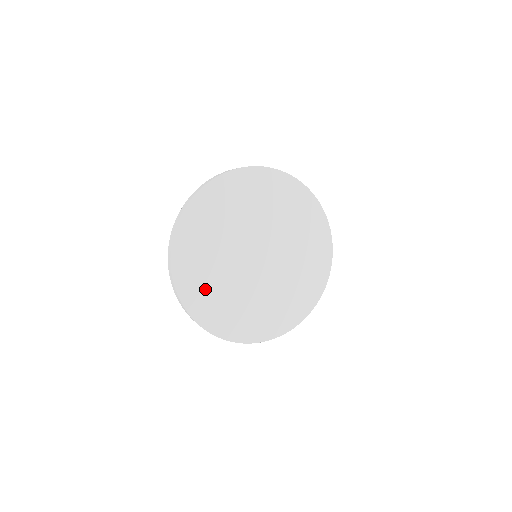
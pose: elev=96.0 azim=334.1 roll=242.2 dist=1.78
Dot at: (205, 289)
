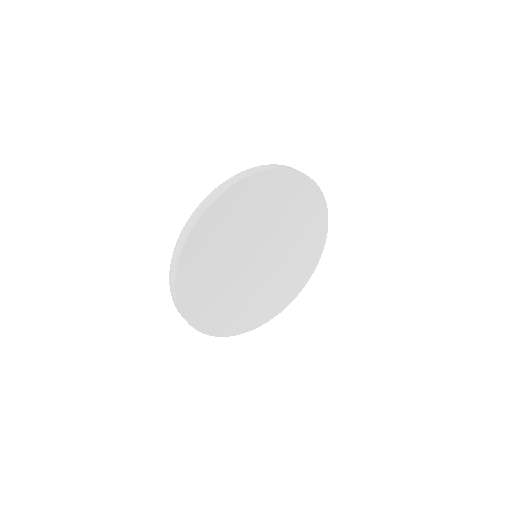
Dot at: (202, 276)
